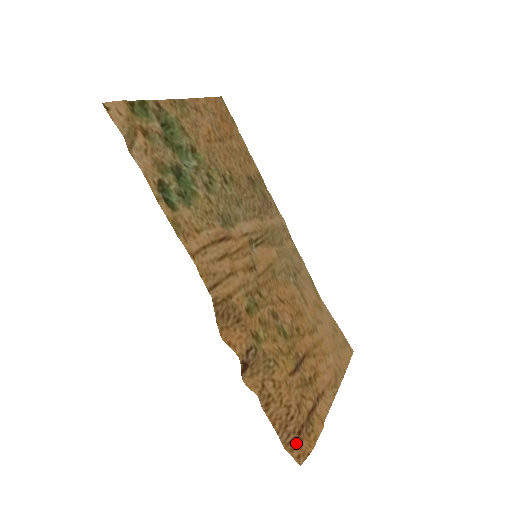
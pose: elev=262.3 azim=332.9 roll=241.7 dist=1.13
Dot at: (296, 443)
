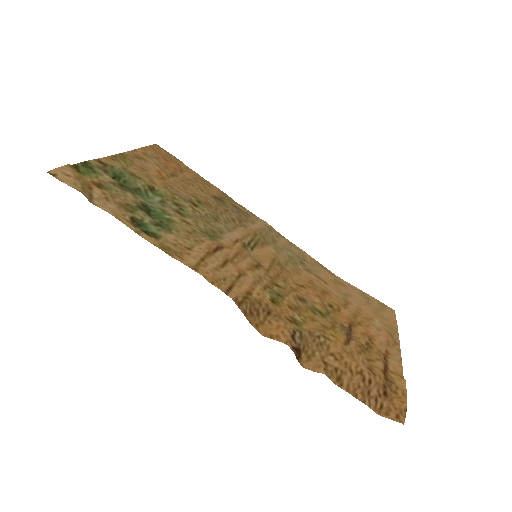
Dot at: (387, 405)
